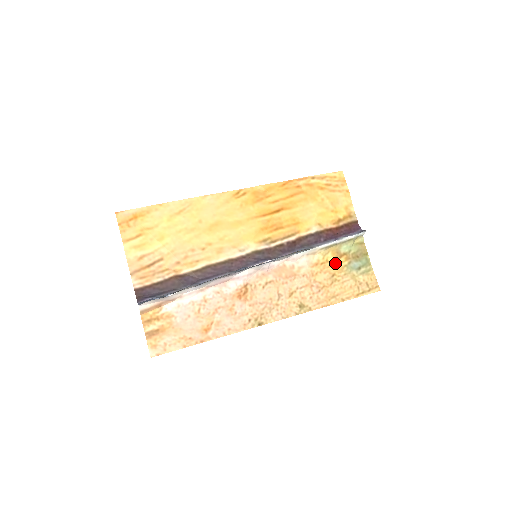
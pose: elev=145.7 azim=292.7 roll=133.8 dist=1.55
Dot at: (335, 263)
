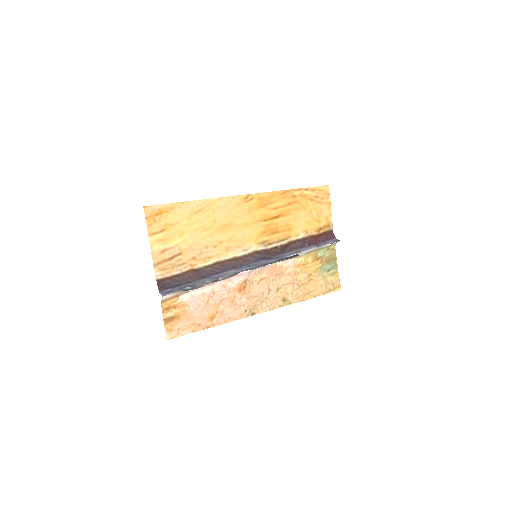
Dot at: (313, 265)
